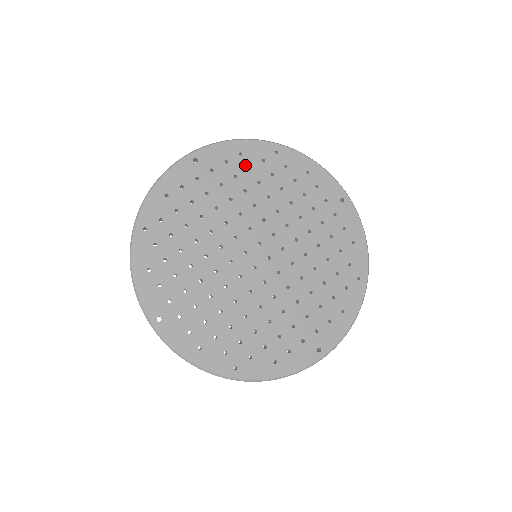
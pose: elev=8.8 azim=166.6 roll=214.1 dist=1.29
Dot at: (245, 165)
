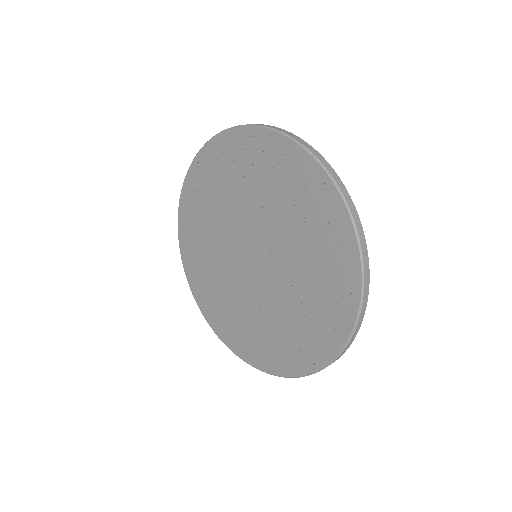
Dot at: (231, 160)
